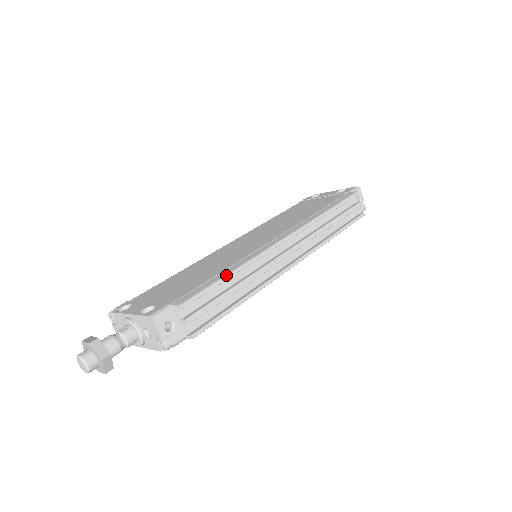
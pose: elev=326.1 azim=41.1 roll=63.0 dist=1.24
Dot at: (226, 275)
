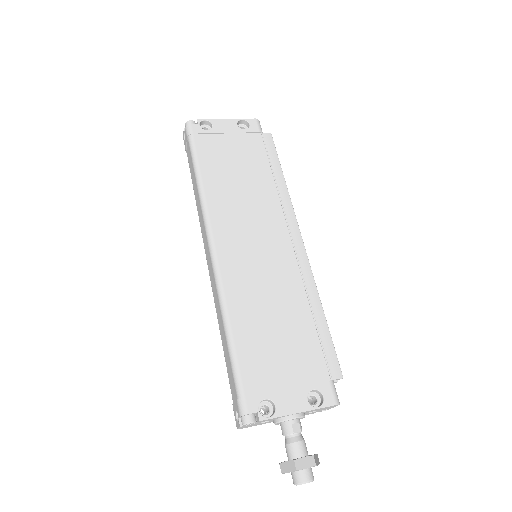
Dot at: occluded
